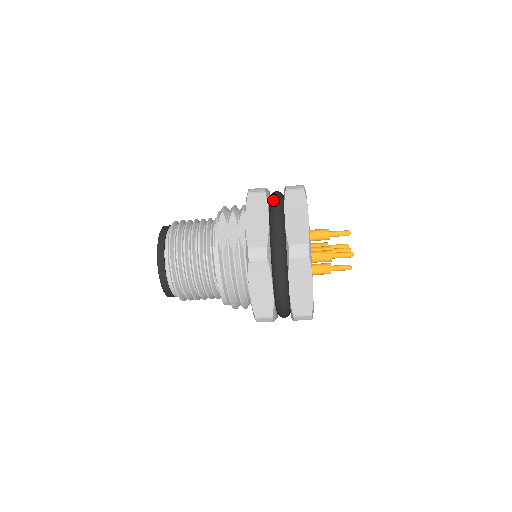
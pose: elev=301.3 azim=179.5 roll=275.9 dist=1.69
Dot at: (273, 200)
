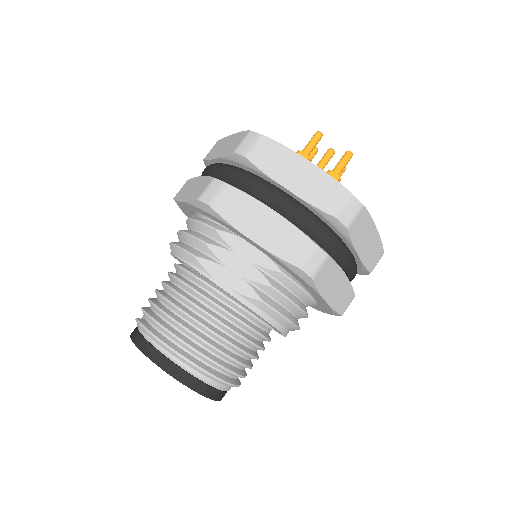
Dot at: (243, 183)
